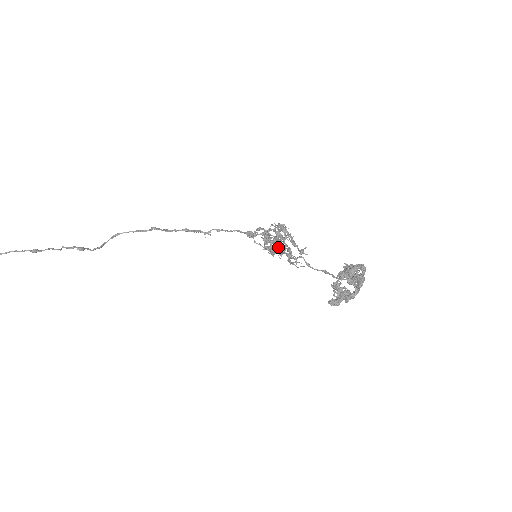
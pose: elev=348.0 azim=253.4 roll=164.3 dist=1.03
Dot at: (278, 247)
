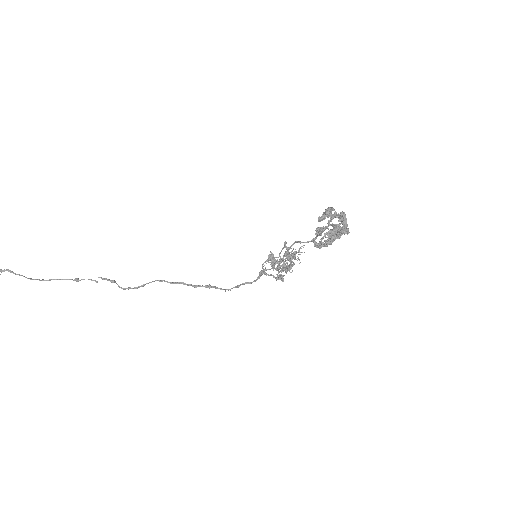
Dot at: (282, 261)
